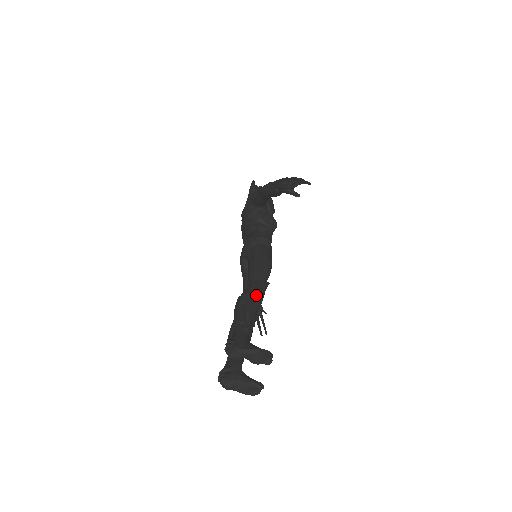
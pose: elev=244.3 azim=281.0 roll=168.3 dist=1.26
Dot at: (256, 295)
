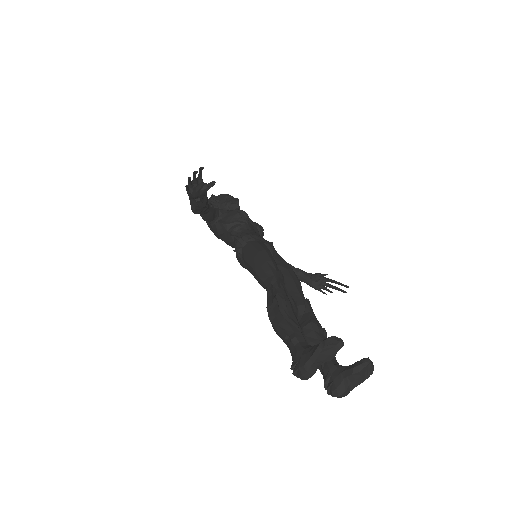
Dot at: (275, 299)
